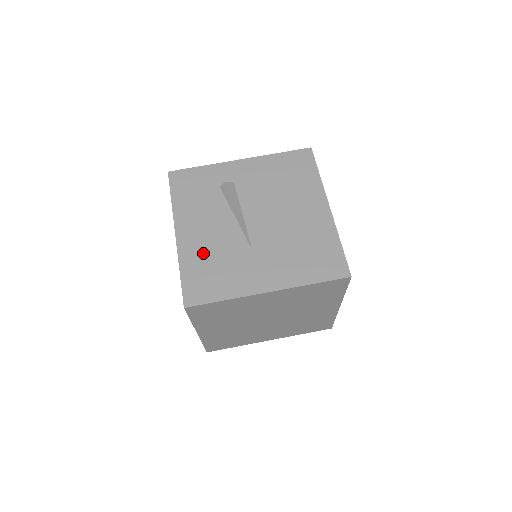
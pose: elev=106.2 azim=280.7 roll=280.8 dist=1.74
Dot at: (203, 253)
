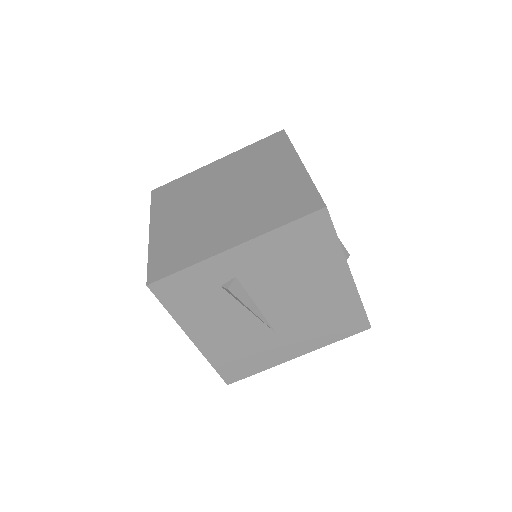
Dot at: (228, 348)
